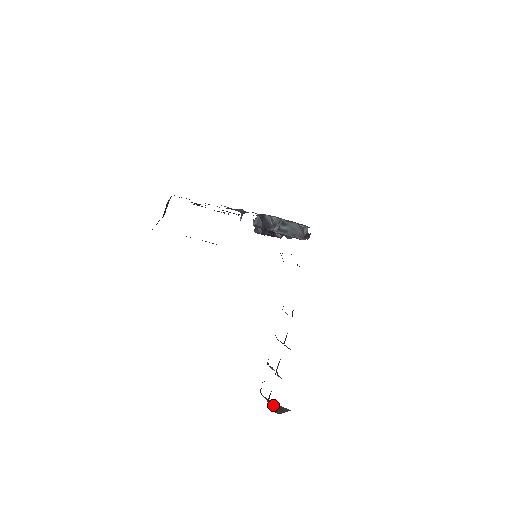
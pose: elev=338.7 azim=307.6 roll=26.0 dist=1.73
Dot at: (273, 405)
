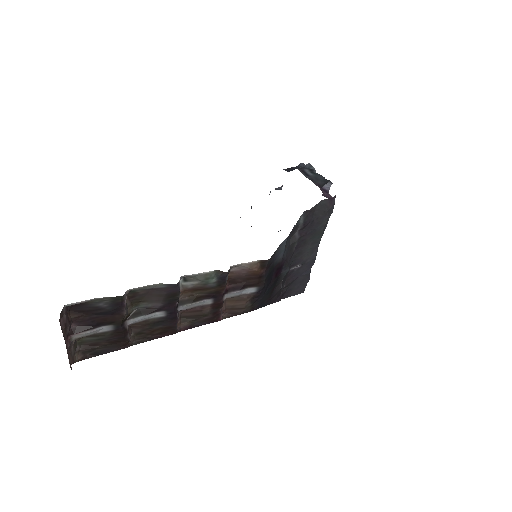
Dot at: occluded
